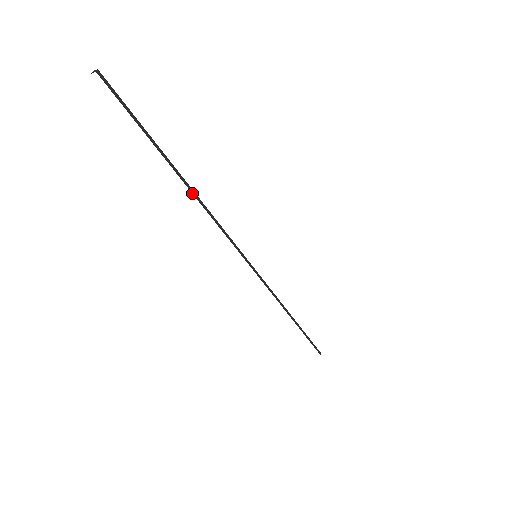
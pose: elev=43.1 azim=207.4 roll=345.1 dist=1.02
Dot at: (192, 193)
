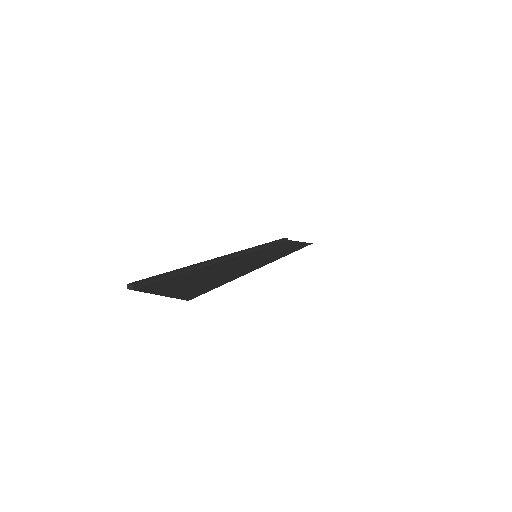
Dot at: (209, 265)
